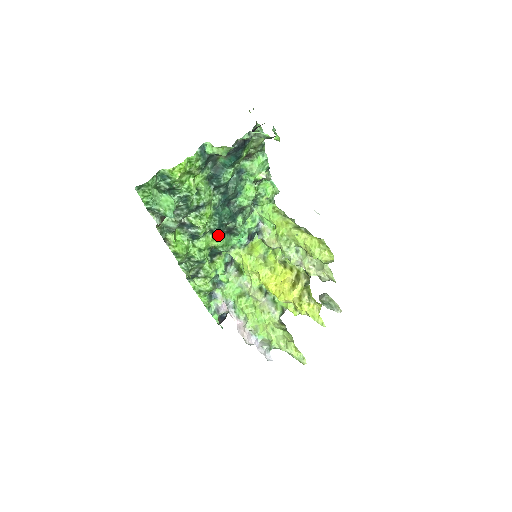
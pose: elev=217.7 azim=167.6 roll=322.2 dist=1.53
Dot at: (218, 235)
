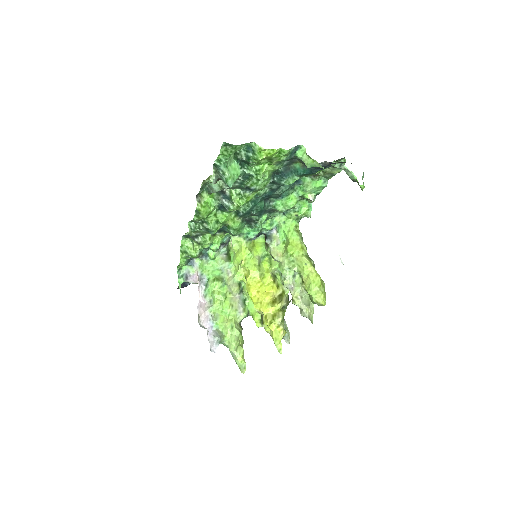
Dot at: (239, 218)
